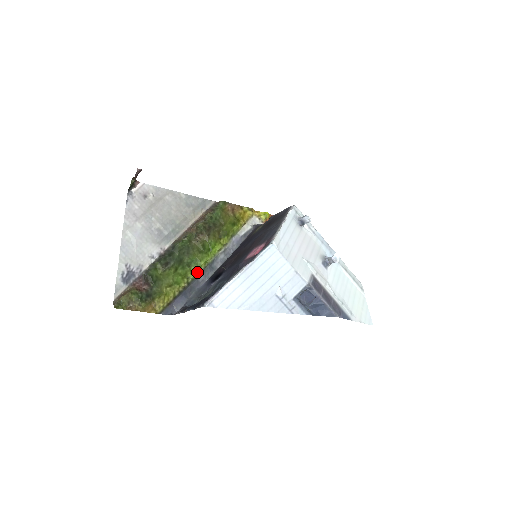
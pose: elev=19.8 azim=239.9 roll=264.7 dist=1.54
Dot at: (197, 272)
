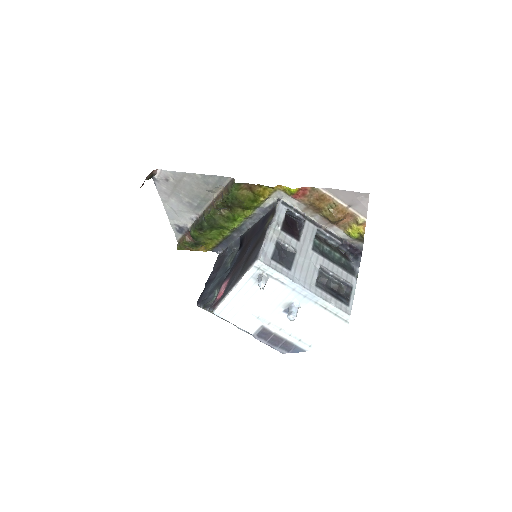
Dot at: (229, 232)
